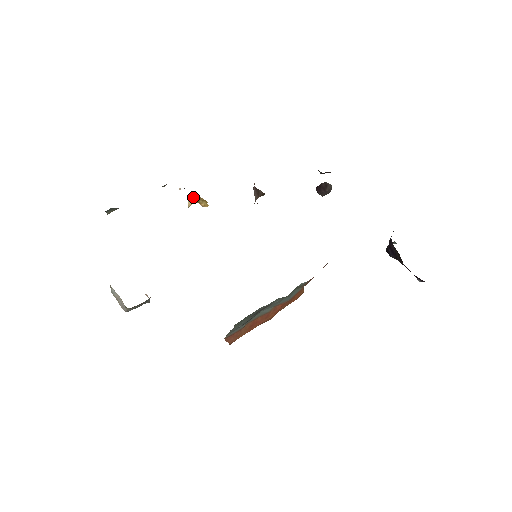
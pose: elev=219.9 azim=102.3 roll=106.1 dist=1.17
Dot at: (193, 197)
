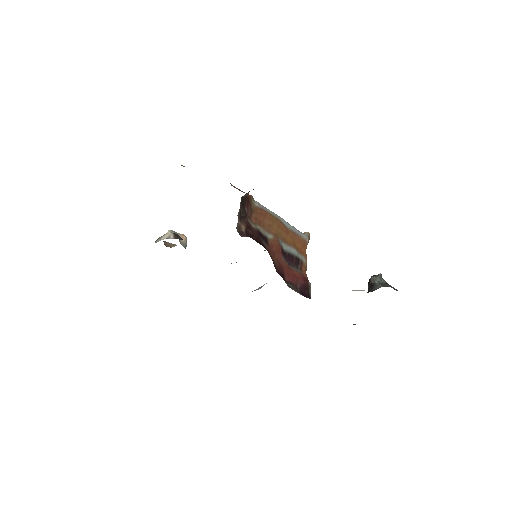
Dot at: occluded
